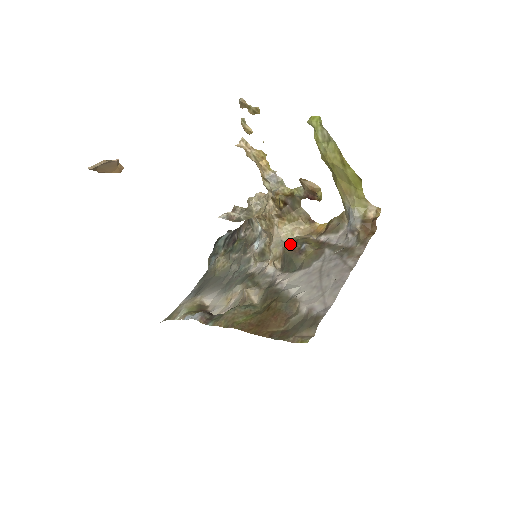
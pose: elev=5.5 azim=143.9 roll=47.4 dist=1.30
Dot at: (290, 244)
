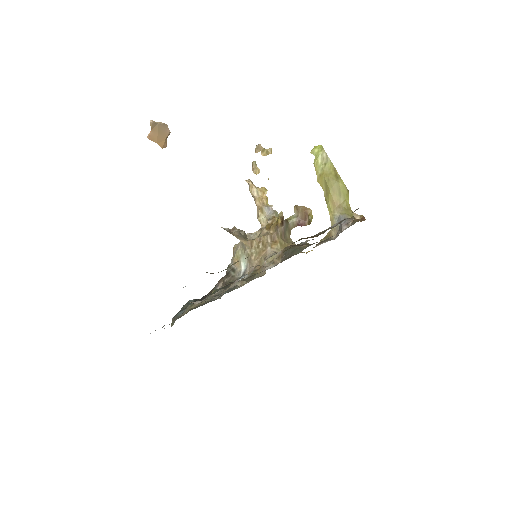
Dot at: (289, 246)
